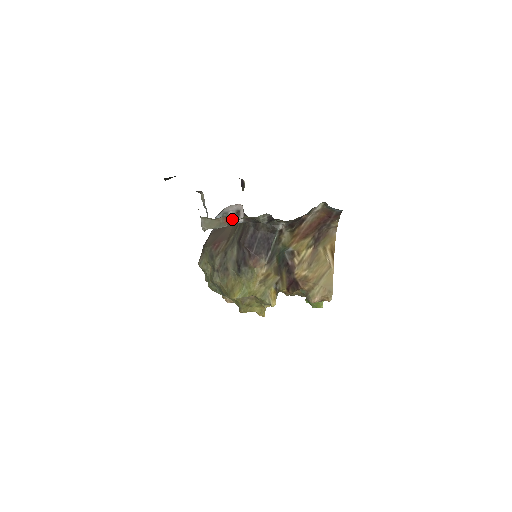
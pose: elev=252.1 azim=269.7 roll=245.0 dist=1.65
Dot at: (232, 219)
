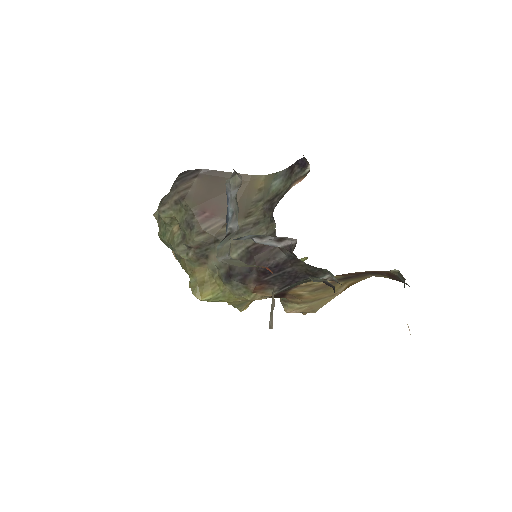
Dot at: (266, 241)
